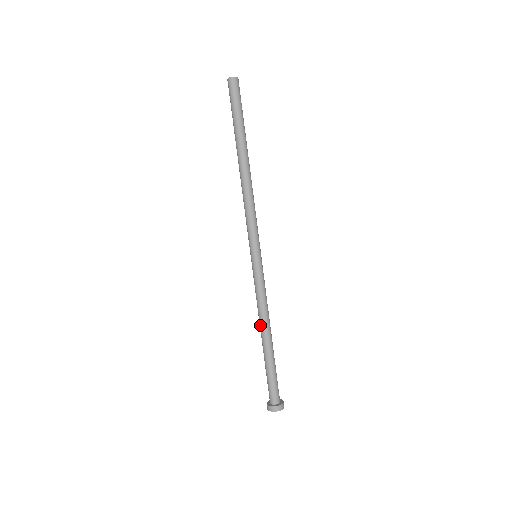
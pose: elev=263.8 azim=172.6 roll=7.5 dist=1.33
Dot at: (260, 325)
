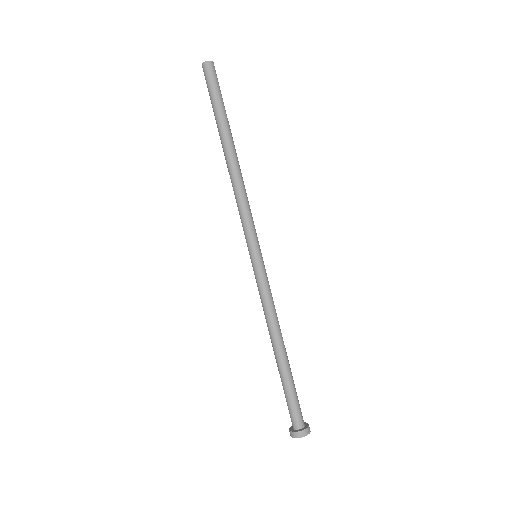
Dot at: (271, 336)
